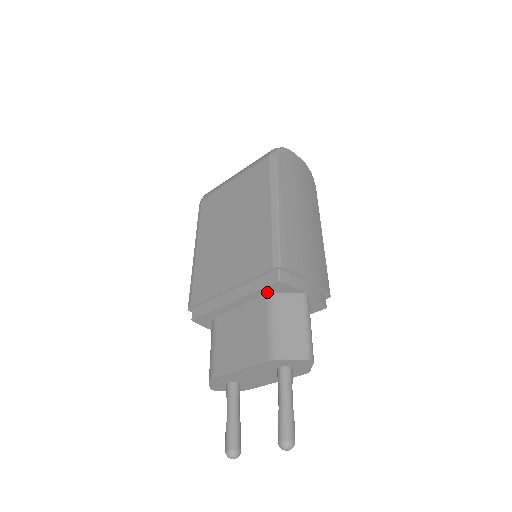
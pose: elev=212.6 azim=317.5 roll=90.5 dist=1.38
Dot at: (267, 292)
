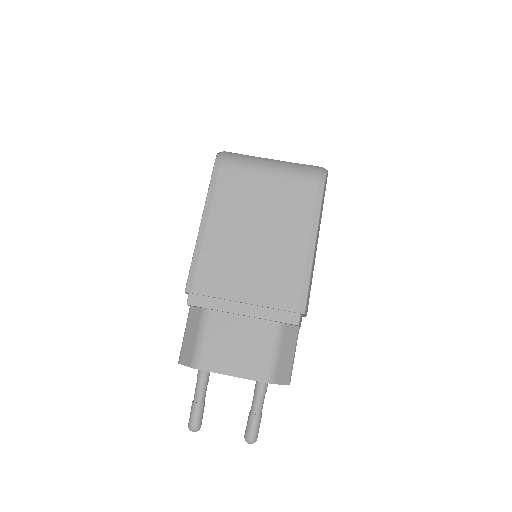
Dot at: (278, 322)
